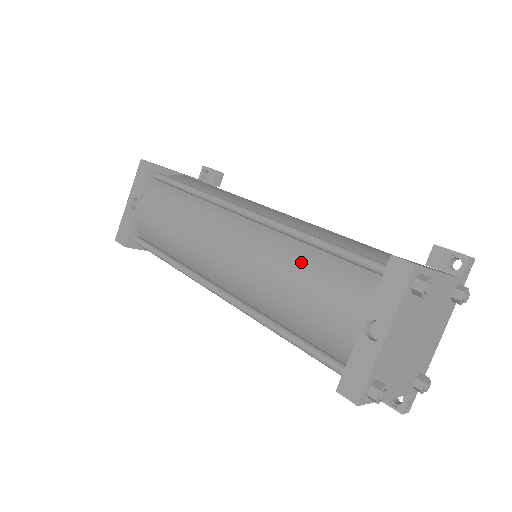
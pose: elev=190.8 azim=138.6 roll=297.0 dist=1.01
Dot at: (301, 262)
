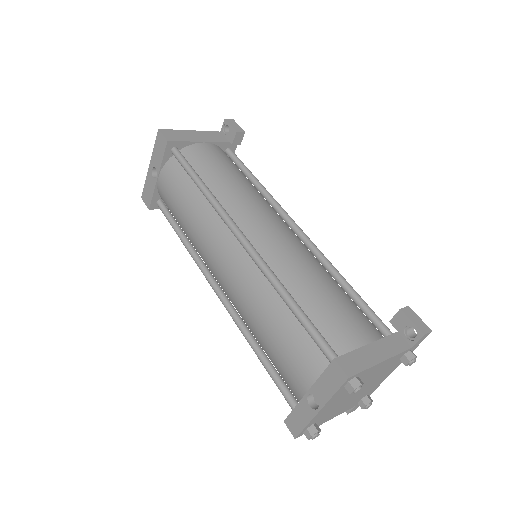
Dot at: (275, 315)
